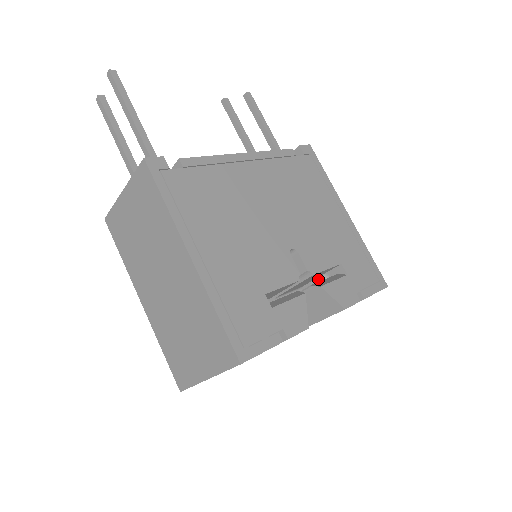
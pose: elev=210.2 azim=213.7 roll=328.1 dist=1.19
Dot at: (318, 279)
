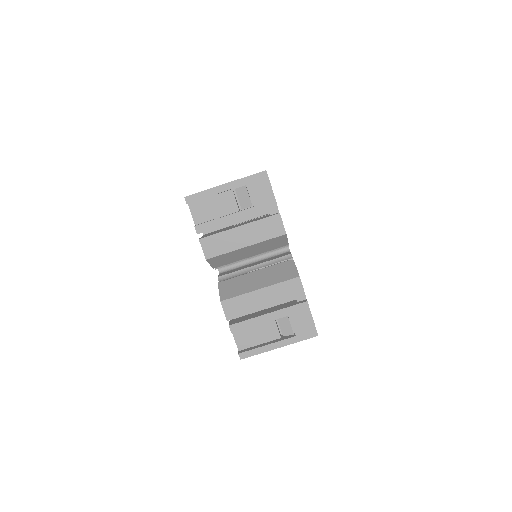
Dot at: occluded
